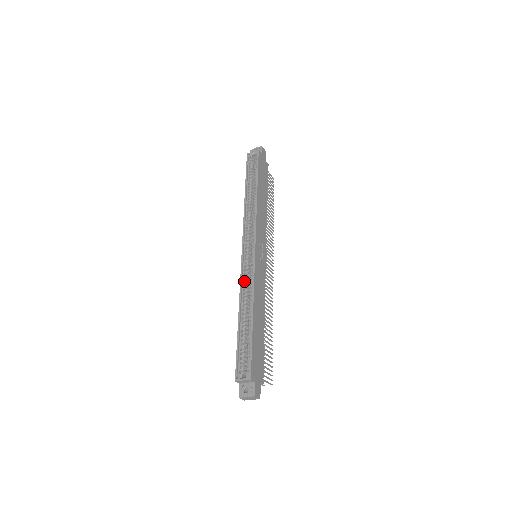
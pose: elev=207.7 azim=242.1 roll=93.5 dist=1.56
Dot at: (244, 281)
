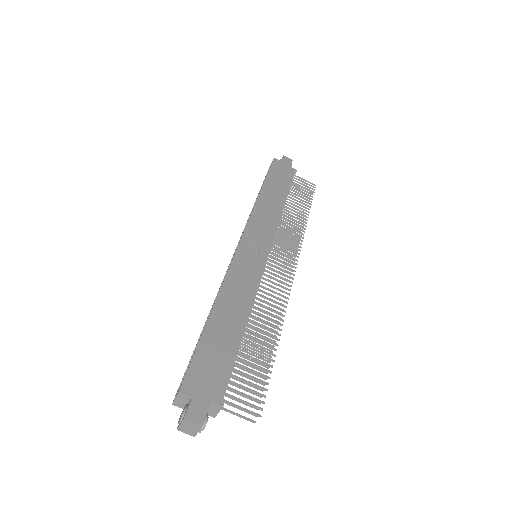
Dot at: occluded
